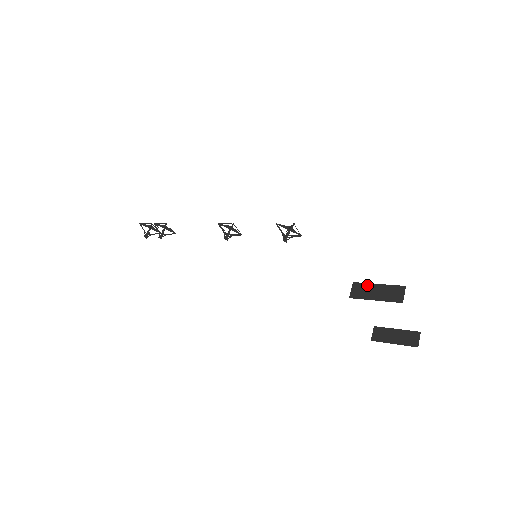
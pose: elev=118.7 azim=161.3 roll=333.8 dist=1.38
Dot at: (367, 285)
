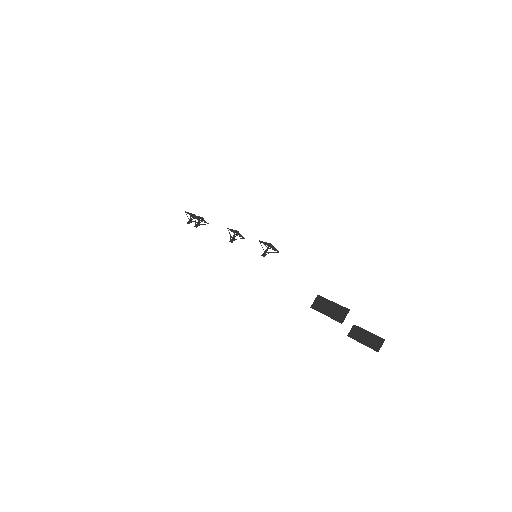
Dot at: (325, 300)
